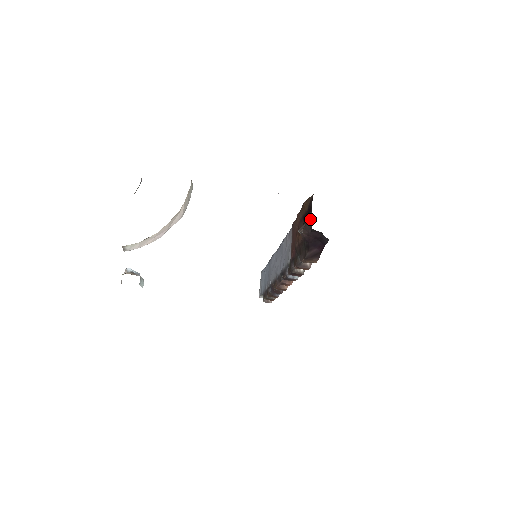
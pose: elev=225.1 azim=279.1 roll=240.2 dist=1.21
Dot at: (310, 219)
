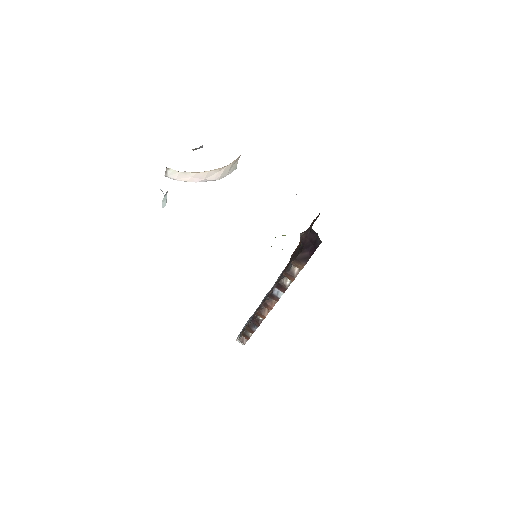
Dot at: (313, 223)
